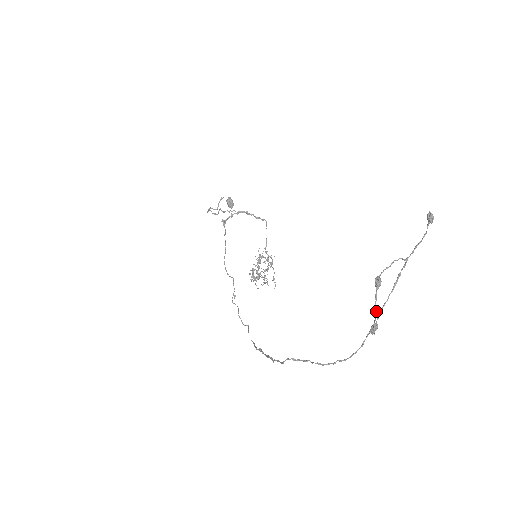
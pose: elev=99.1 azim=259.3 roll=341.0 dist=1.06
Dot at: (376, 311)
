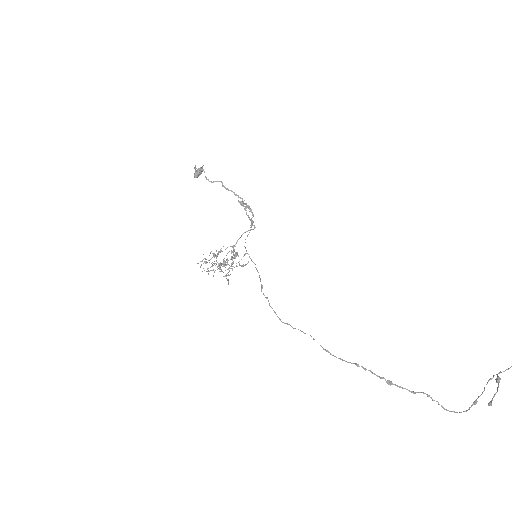
Dot at: occluded
